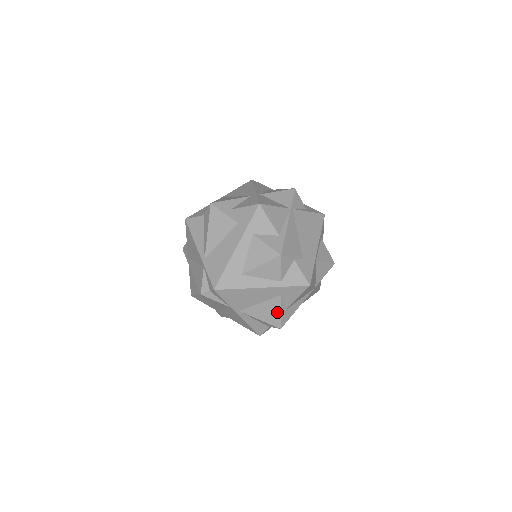
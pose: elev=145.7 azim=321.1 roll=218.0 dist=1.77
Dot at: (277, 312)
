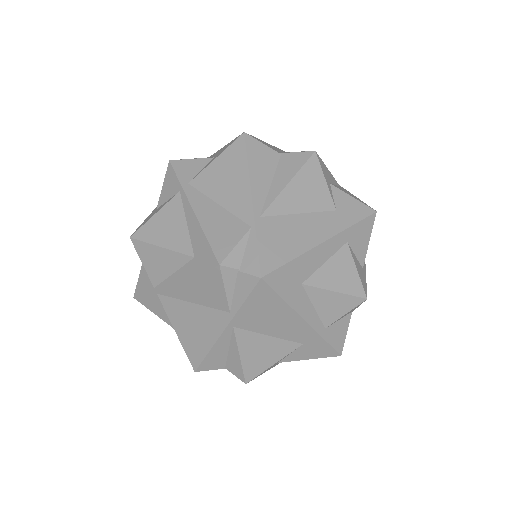
Dot at: (271, 361)
